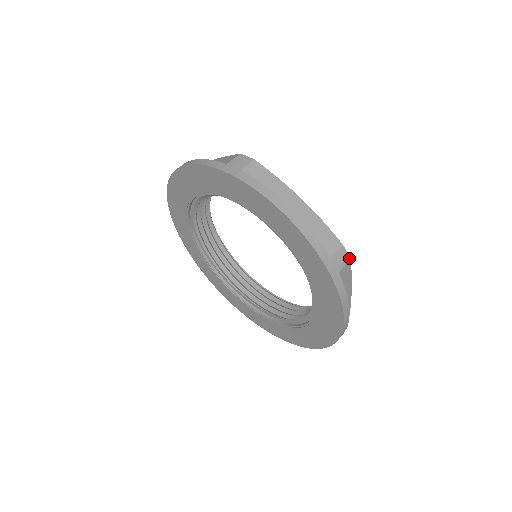
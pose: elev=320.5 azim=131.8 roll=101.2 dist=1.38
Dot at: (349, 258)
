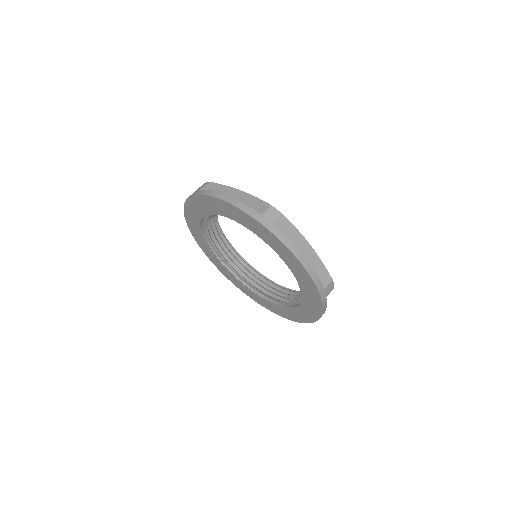
Dot at: occluded
